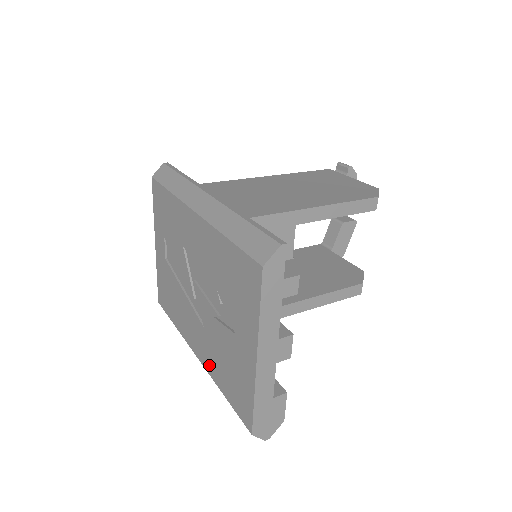
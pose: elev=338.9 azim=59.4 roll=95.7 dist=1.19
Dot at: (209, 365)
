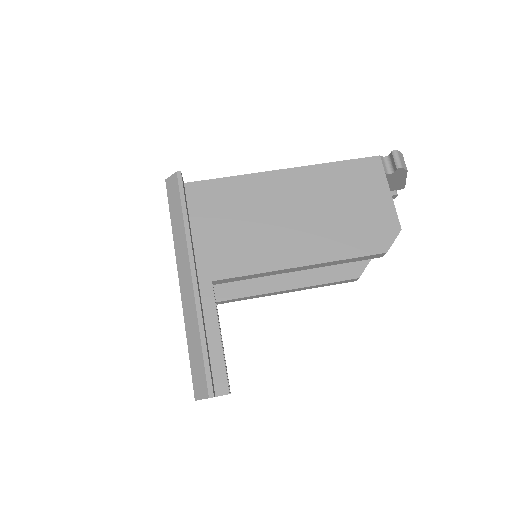
Dot at: occluded
